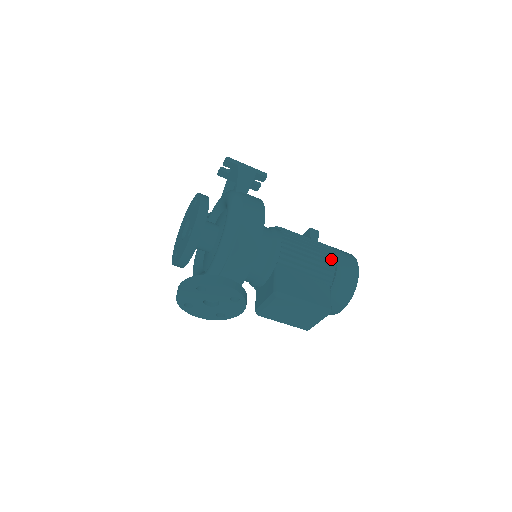
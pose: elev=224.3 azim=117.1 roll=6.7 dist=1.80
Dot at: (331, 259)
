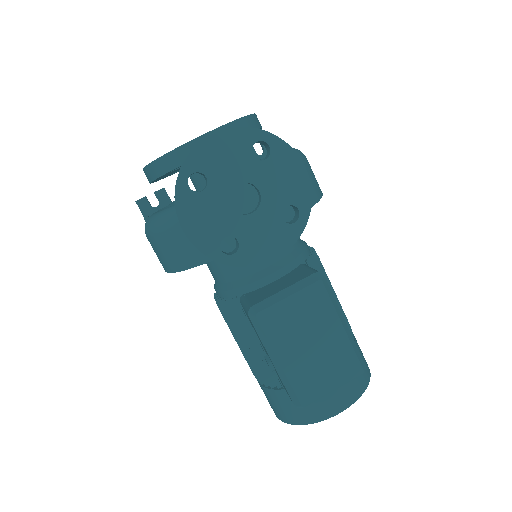
Dot at: occluded
